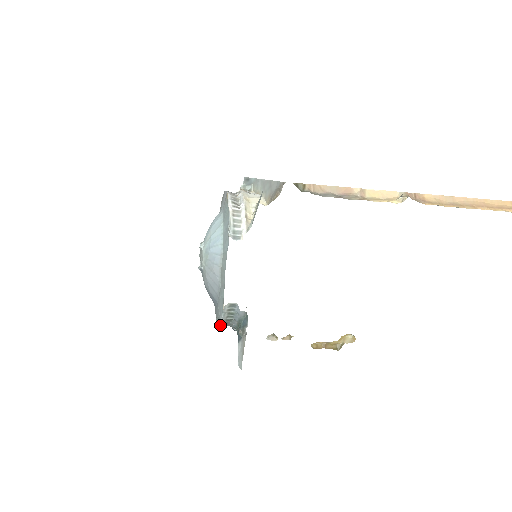
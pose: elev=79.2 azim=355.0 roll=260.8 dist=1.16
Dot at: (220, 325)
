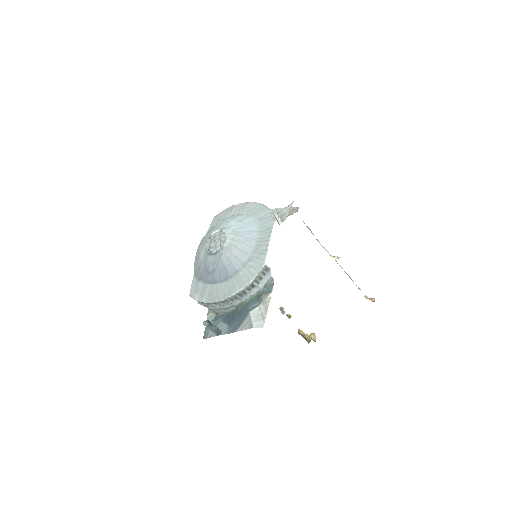
Dot at: (239, 291)
